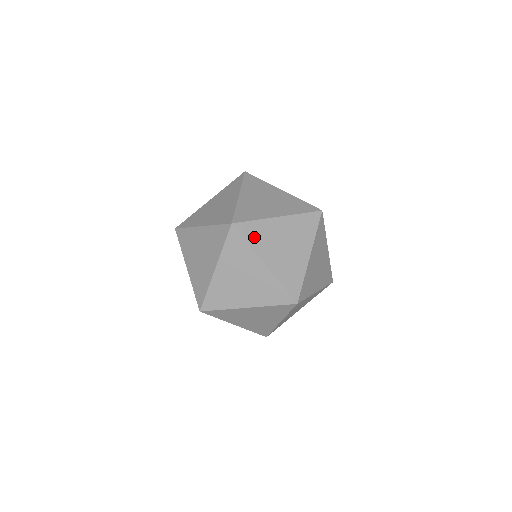
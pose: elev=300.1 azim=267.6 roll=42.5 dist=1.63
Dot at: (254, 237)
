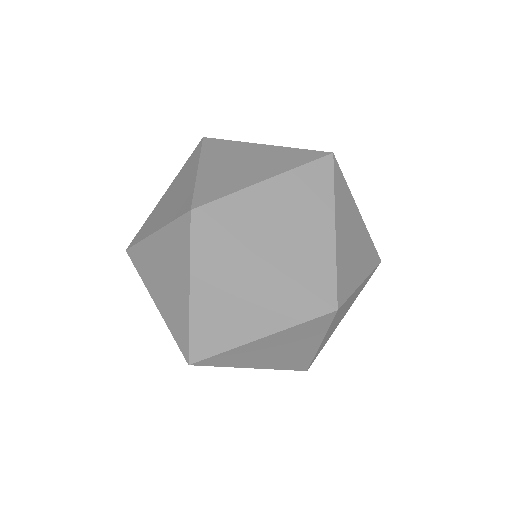
Dot at: (214, 149)
